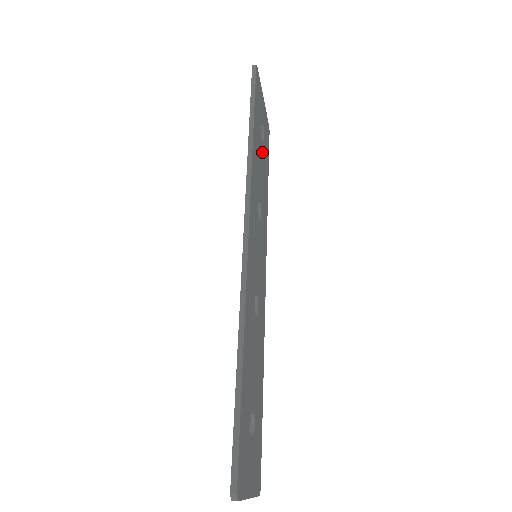
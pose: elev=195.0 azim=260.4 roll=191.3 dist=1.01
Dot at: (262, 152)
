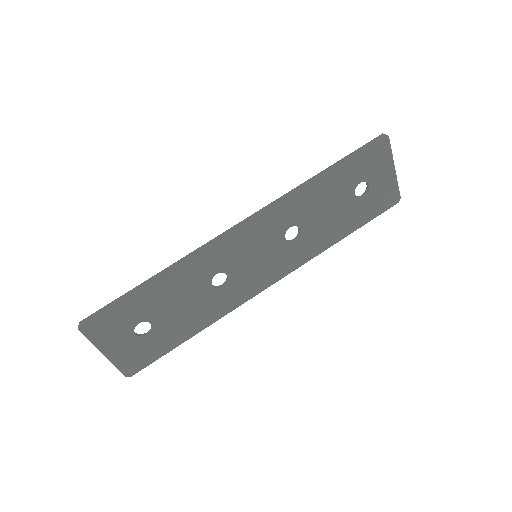
Dot at: (346, 203)
